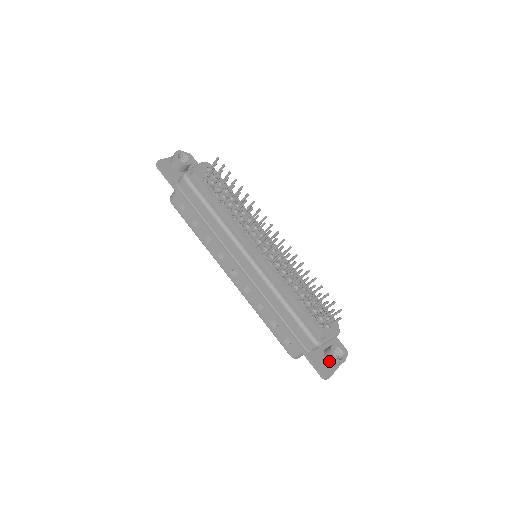
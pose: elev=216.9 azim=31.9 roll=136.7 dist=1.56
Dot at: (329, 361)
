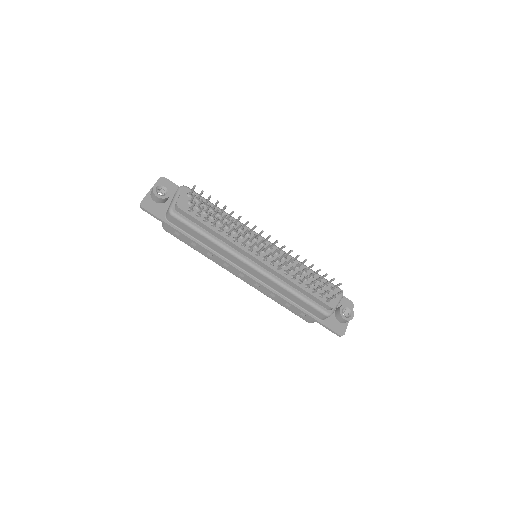
Dot at: (341, 321)
